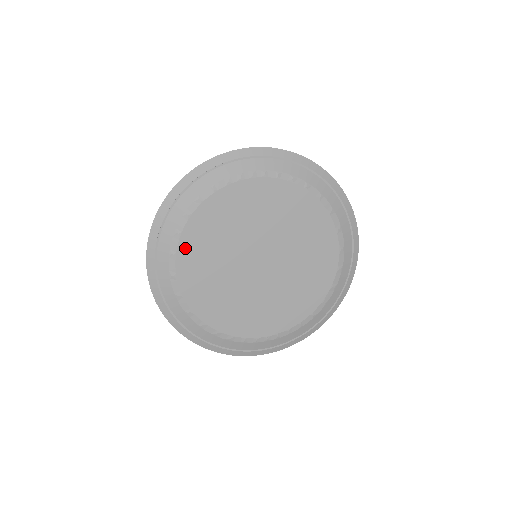
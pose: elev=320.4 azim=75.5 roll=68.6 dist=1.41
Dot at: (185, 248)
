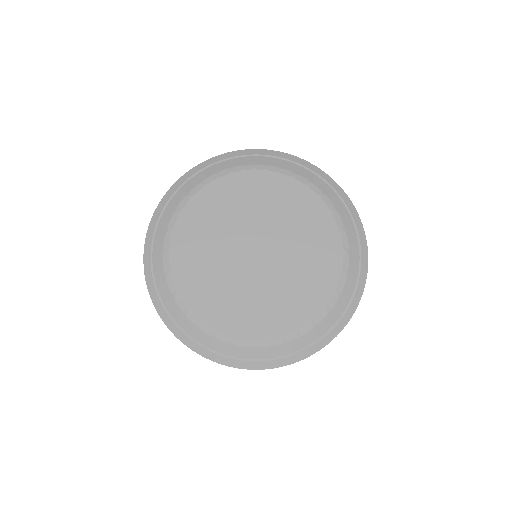
Dot at: (182, 226)
